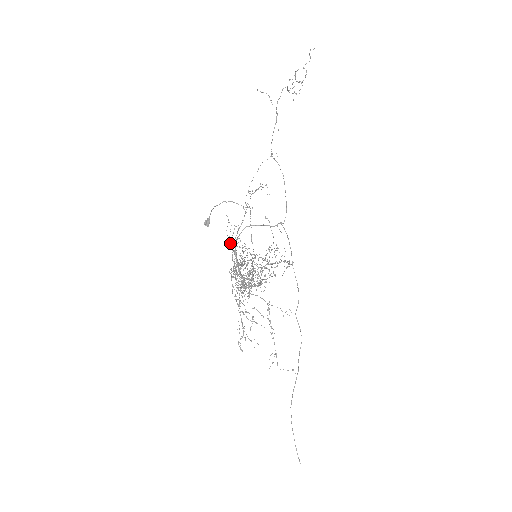
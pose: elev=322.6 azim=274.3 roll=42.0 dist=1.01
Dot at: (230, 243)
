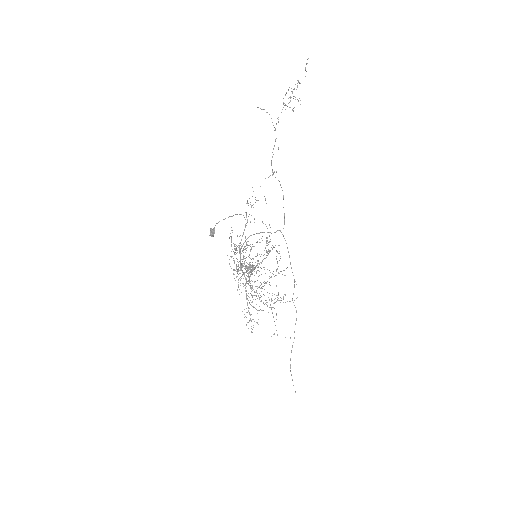
Dot at: occluded
